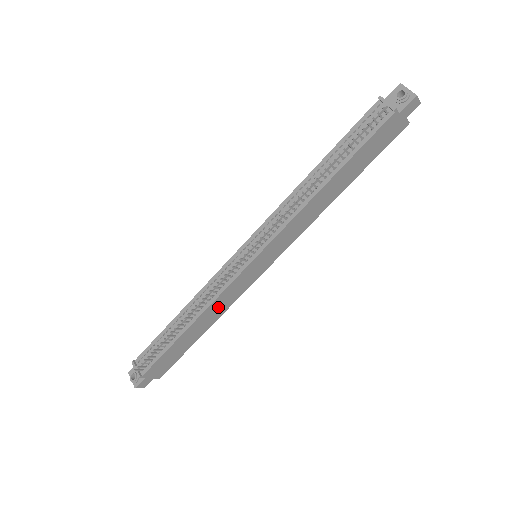
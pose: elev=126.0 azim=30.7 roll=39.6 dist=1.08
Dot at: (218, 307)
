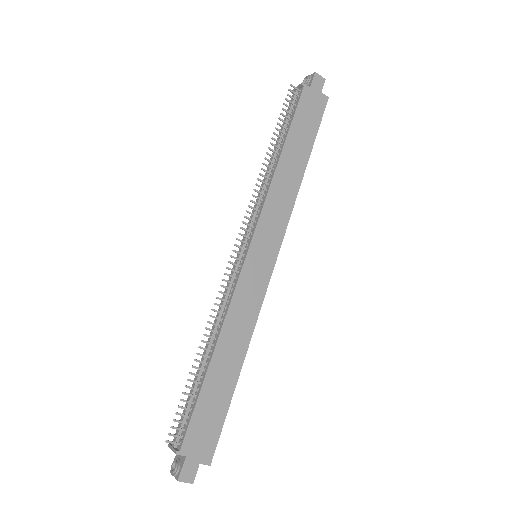
Dot at: (238, 324)
